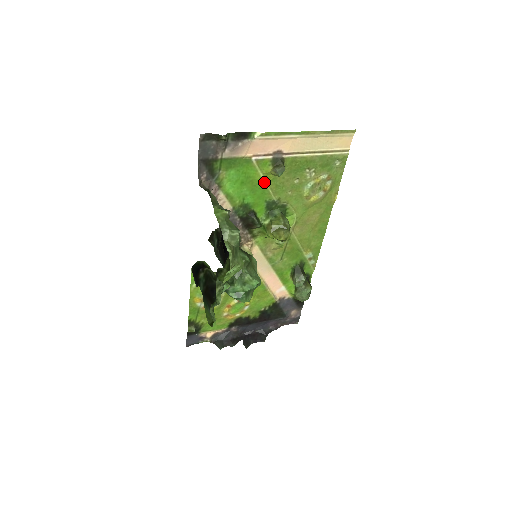
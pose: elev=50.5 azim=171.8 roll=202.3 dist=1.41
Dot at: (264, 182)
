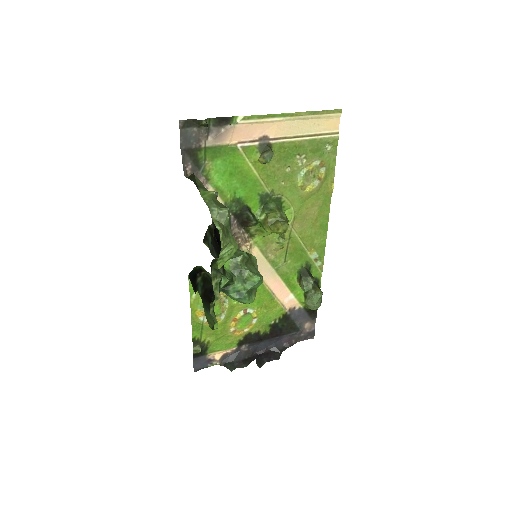
Dot at: (254, 172)
